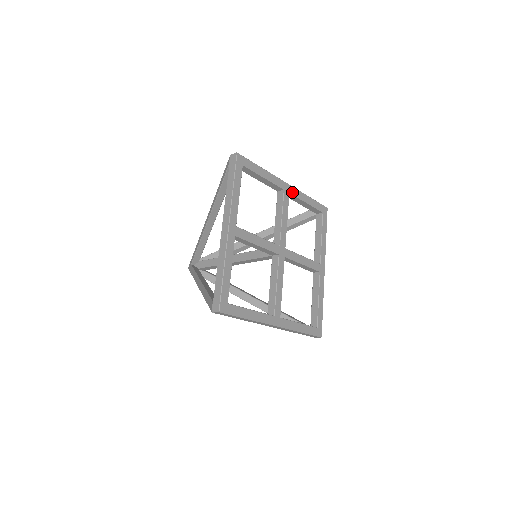
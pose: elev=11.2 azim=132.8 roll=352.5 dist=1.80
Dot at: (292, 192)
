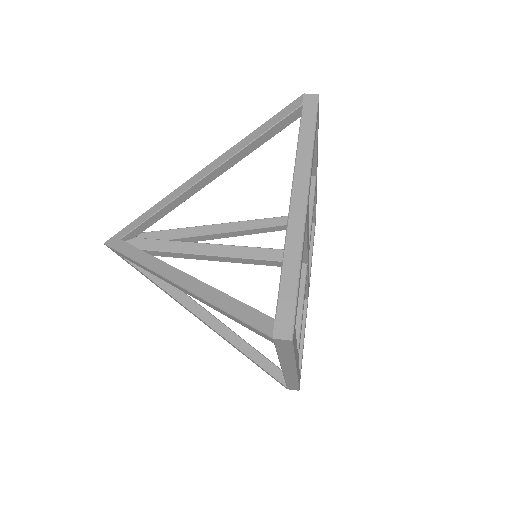
Dot at: (309, 194)
